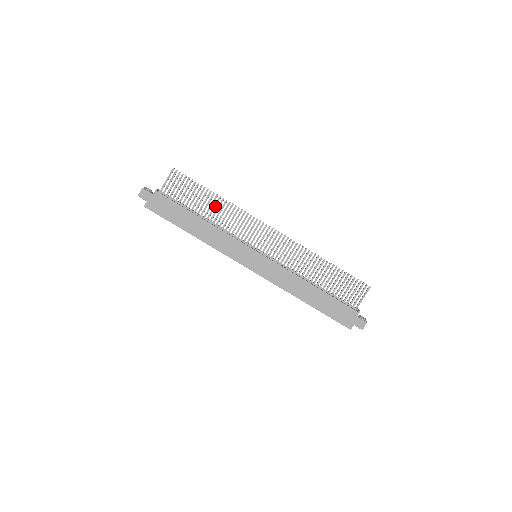
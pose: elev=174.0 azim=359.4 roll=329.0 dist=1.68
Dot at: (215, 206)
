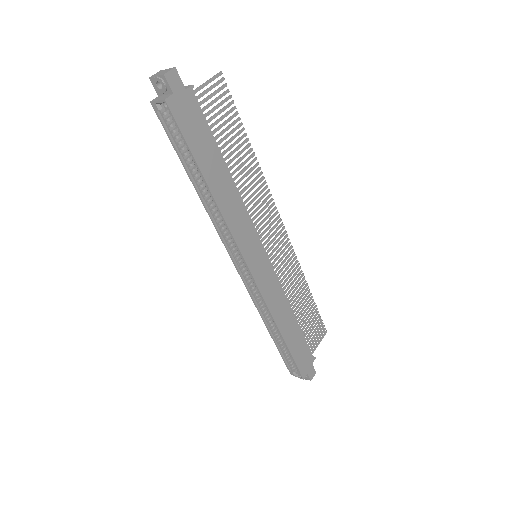
Dot at: (245, 162)
